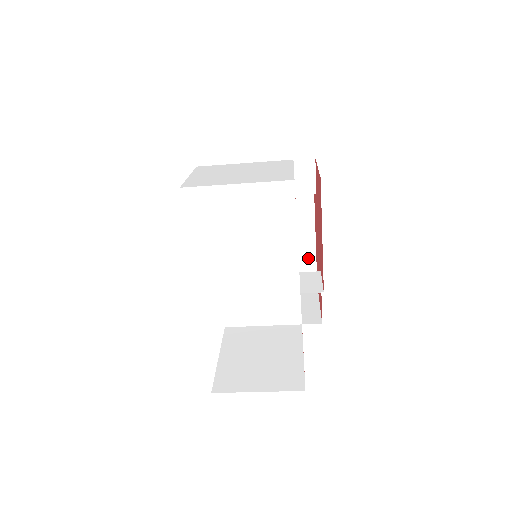
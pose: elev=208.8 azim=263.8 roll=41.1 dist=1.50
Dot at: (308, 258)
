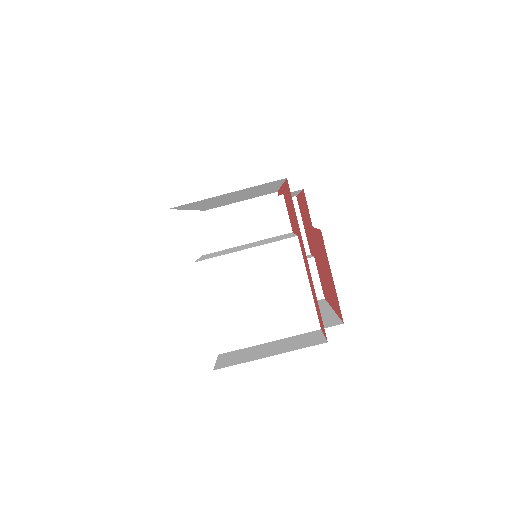
Dot at: (328, 318)
